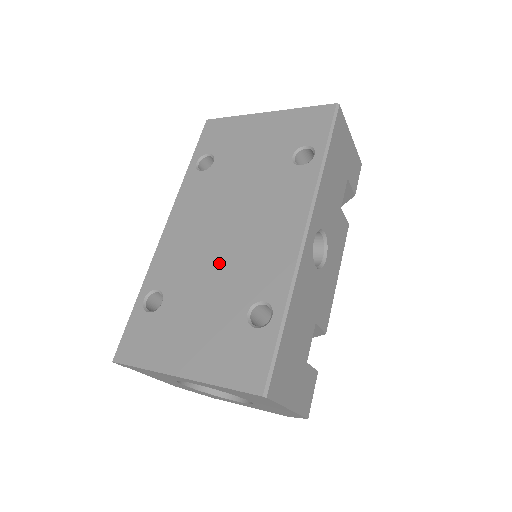
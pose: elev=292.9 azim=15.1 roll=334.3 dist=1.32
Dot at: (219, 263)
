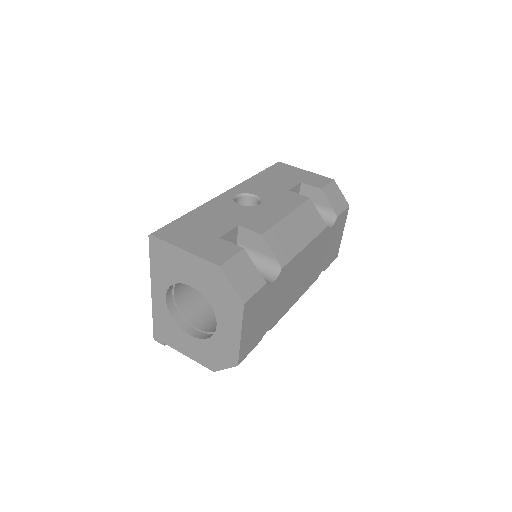
Dot at: occluded
